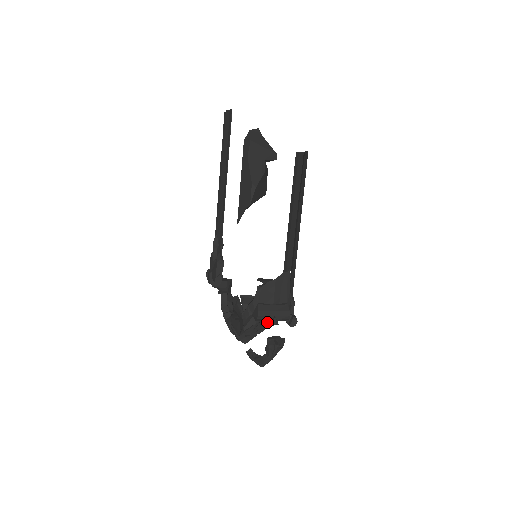
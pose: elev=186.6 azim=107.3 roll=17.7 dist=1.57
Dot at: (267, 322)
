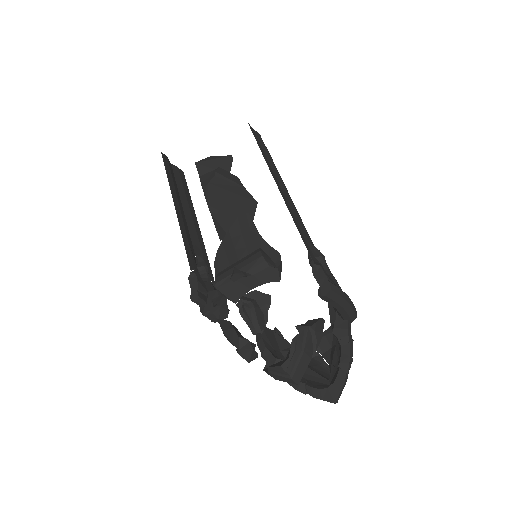
Dot at: (345, 345)
